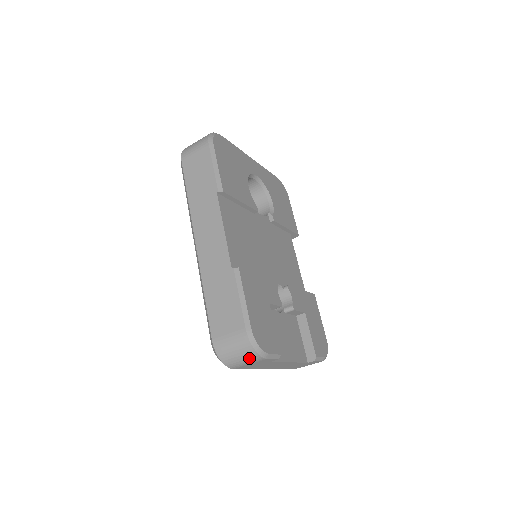
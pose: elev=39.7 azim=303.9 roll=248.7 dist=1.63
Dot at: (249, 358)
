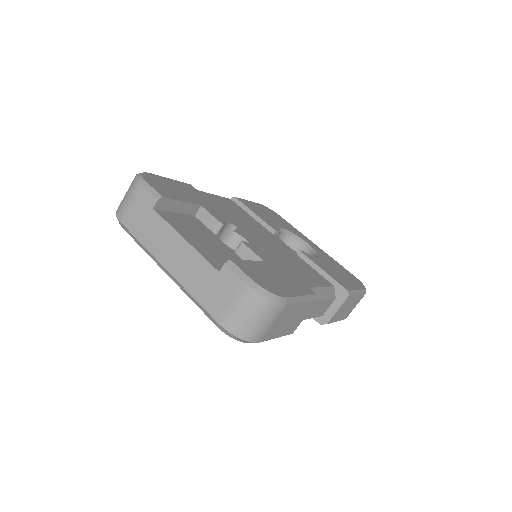
Dot at: (130, 189)
